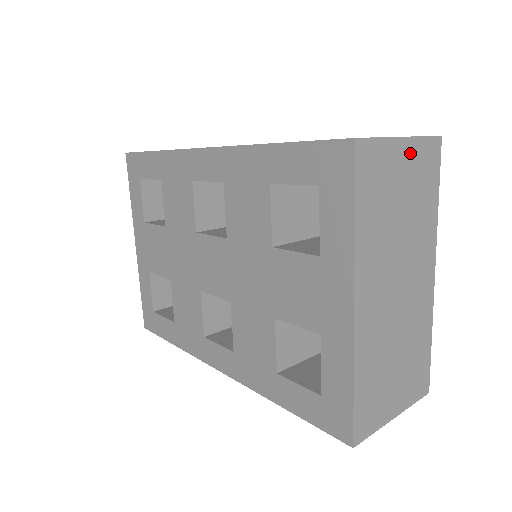
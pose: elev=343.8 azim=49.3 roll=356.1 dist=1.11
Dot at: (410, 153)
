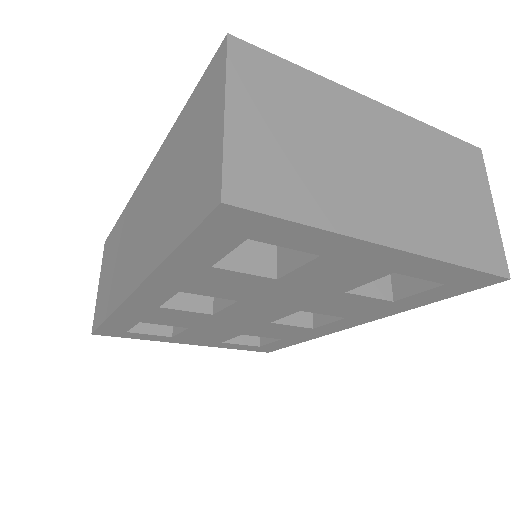
Dot at: (244, 103)
